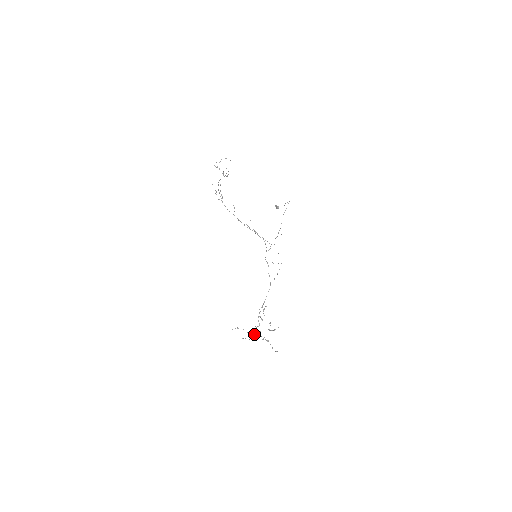
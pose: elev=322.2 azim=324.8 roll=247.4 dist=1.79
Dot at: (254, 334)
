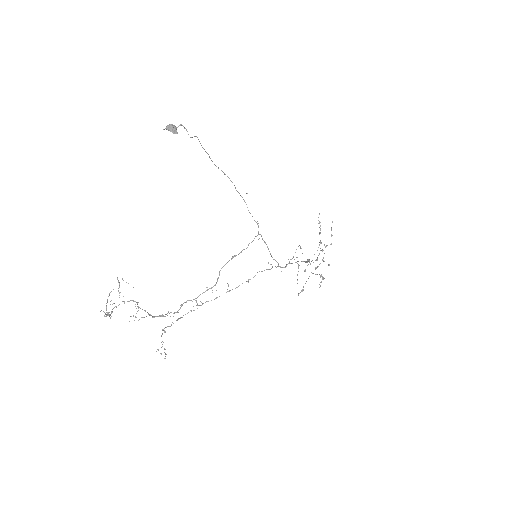
Dot at: occluded
